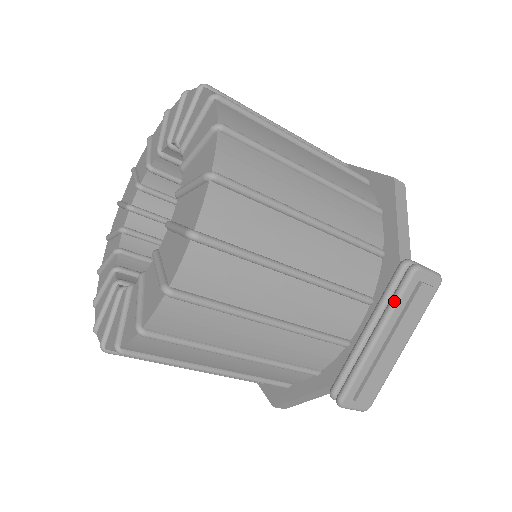
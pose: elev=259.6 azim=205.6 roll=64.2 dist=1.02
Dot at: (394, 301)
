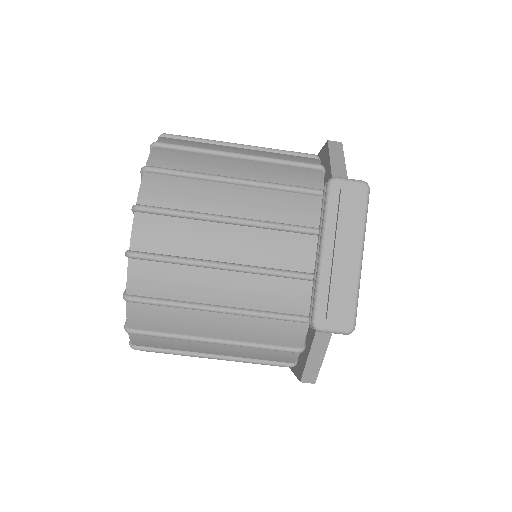
Dot at: (324, 214)
